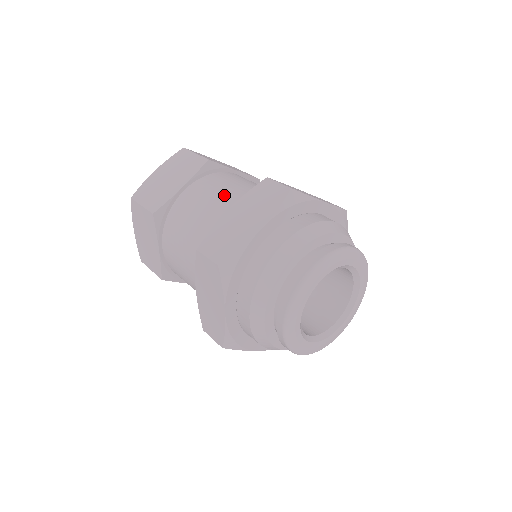
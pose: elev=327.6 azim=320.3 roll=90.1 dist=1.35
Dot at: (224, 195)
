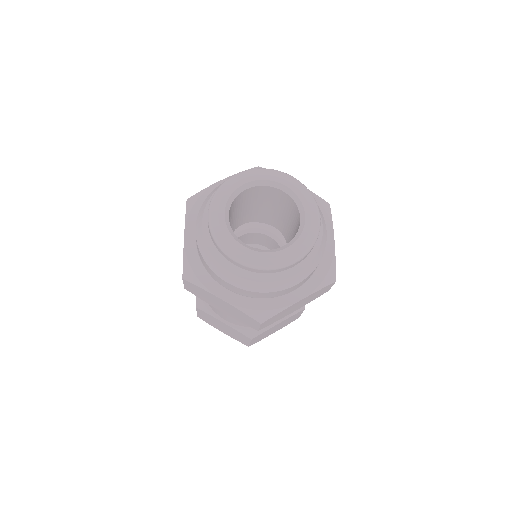
Dot at: occluded
